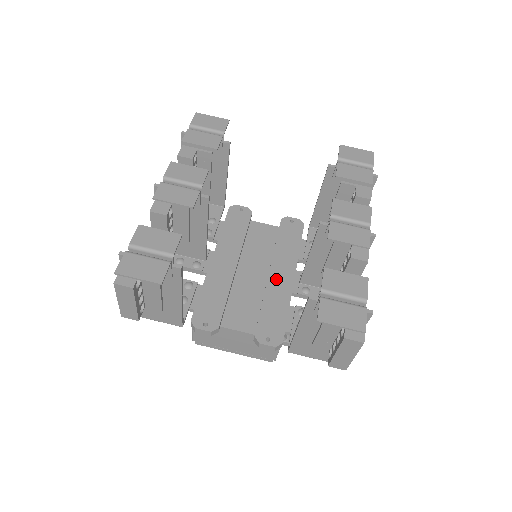
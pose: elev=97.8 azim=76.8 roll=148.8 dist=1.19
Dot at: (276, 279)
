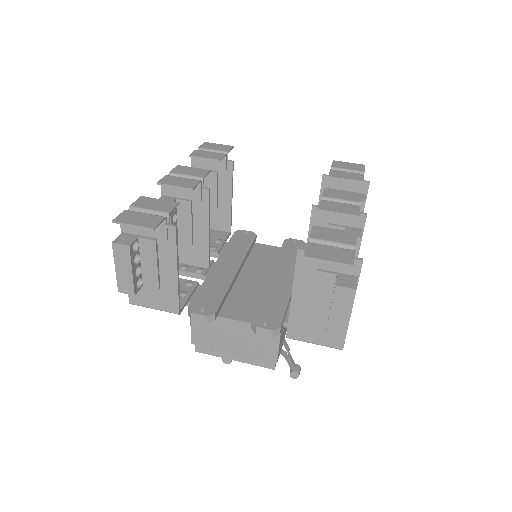
Dot at: (277, 280)
